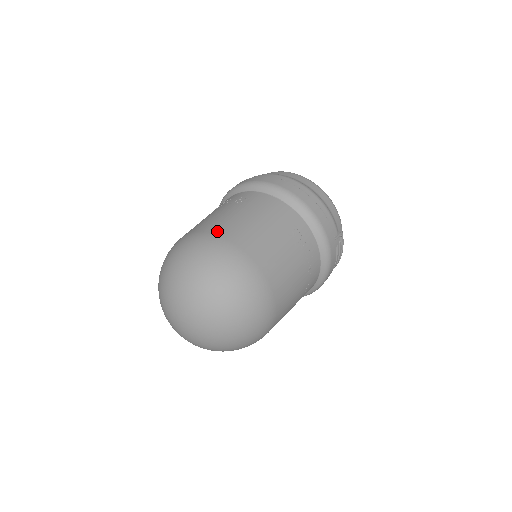
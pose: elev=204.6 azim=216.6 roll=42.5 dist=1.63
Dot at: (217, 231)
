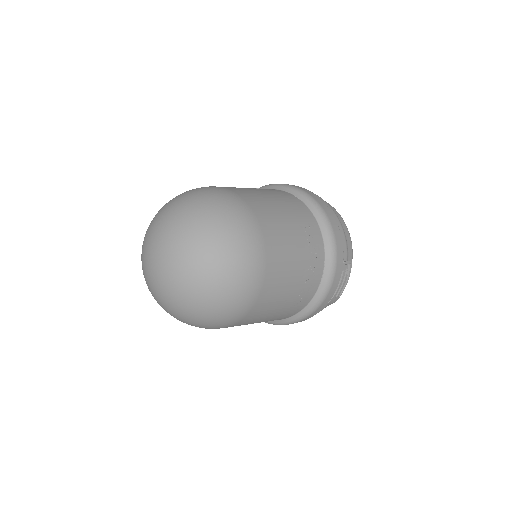
Dot at: (231, 188)
